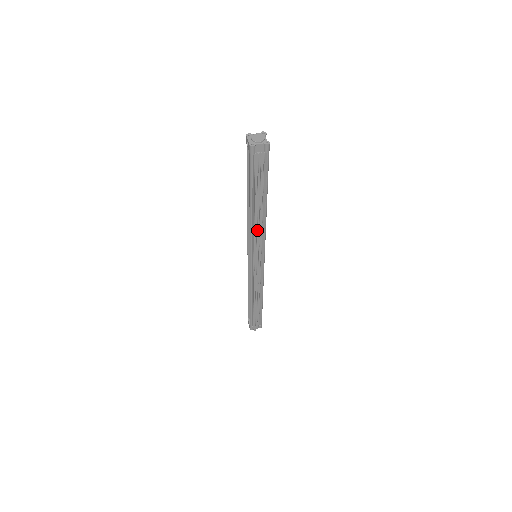
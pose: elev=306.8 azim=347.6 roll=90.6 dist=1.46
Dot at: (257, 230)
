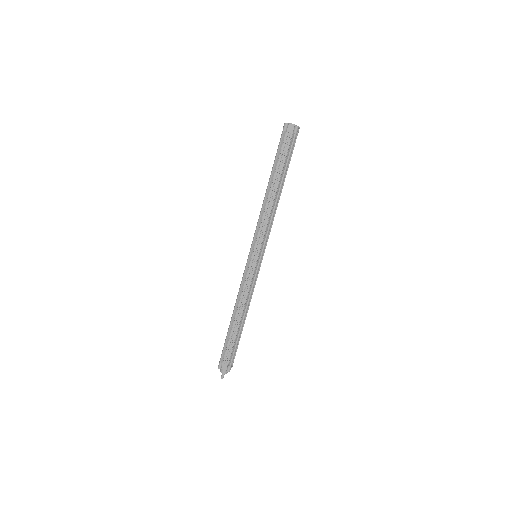
Dot at: (266, 216)
